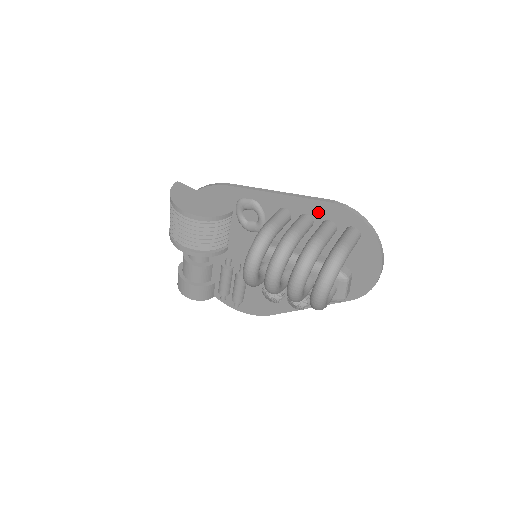
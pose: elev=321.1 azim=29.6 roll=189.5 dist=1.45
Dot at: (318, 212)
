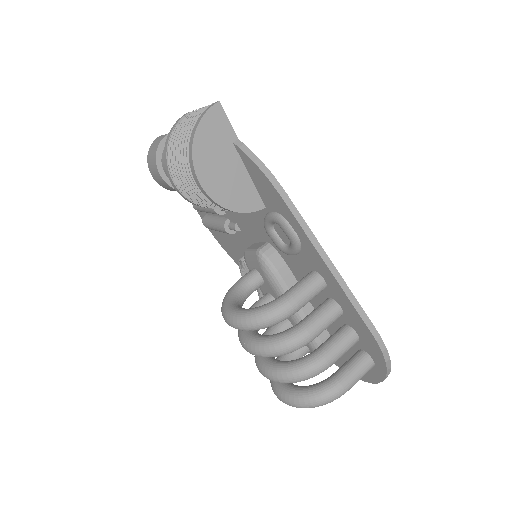
Dot at: (354, 321)
